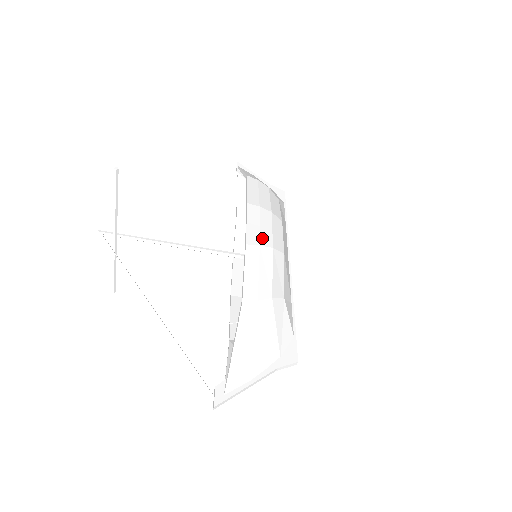
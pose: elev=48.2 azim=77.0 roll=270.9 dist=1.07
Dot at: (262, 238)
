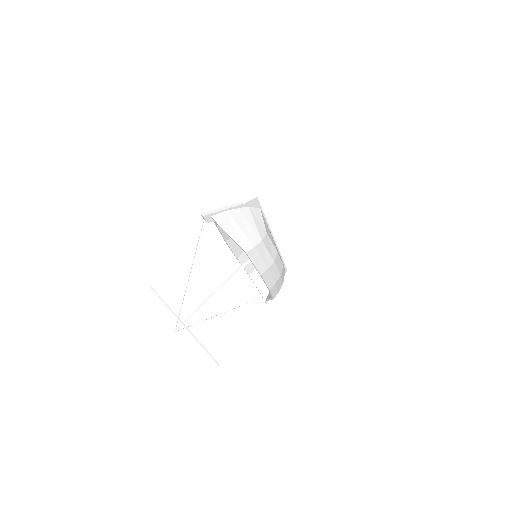
Dot at: occluded
